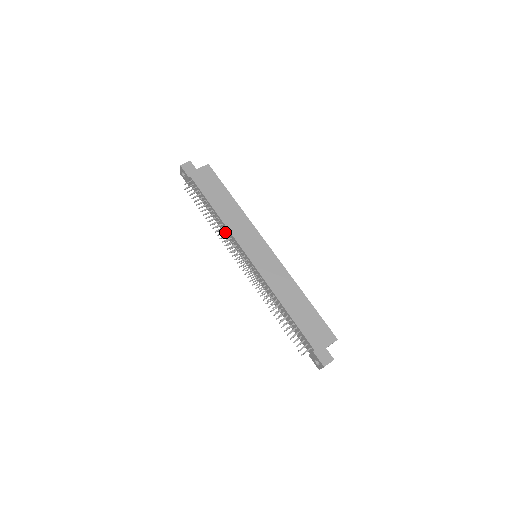
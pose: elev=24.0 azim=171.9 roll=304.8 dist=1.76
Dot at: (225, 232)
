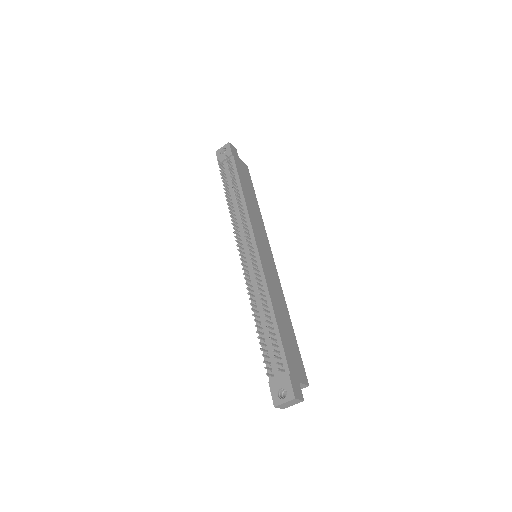
Dot at: (243, 213)
